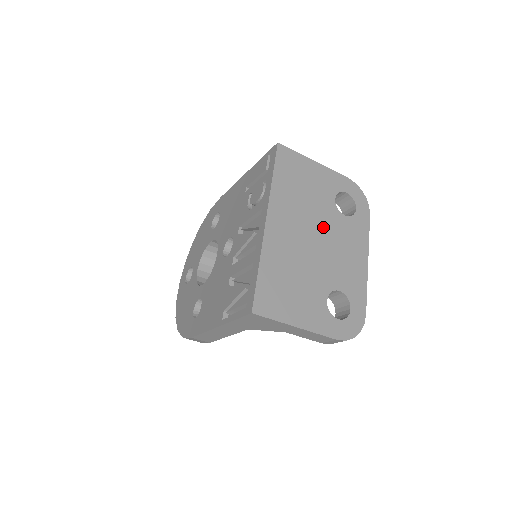
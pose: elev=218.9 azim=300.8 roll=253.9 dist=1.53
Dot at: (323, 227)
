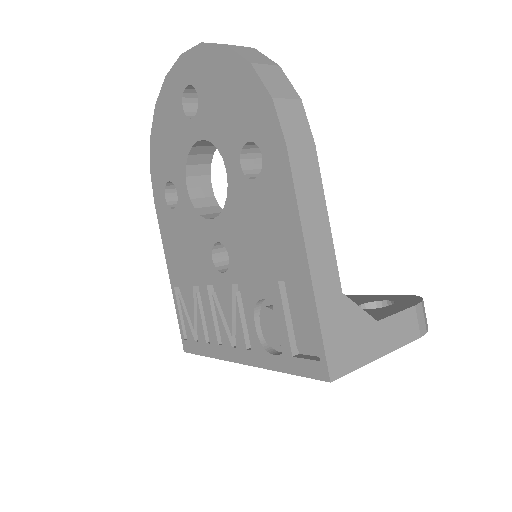
Dot at: occluded
